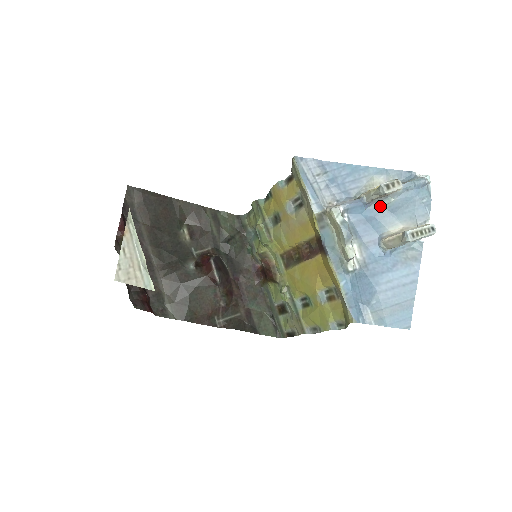
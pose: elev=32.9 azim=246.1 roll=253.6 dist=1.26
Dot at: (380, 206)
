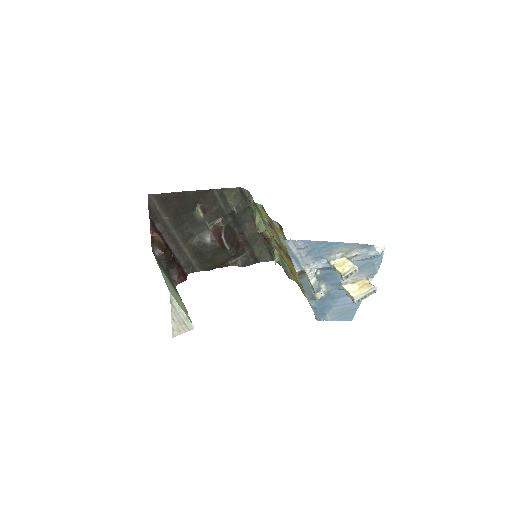
Dot at: occluded
